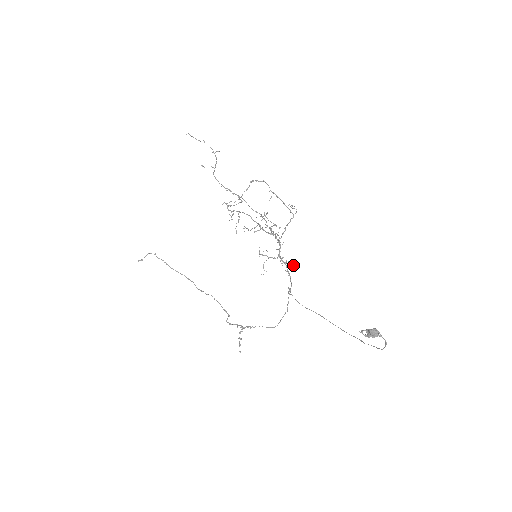
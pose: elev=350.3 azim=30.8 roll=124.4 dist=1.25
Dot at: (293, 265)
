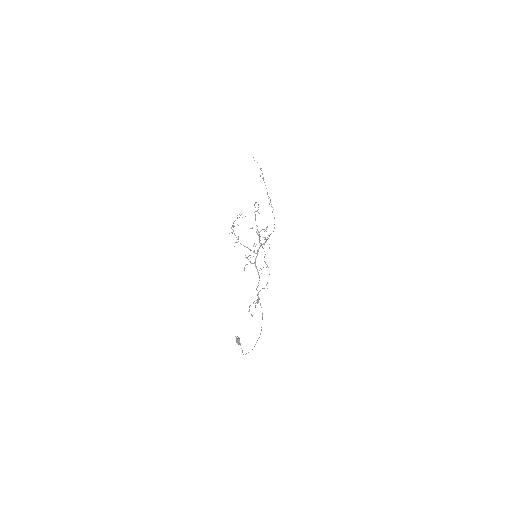
Dot at: occluded
